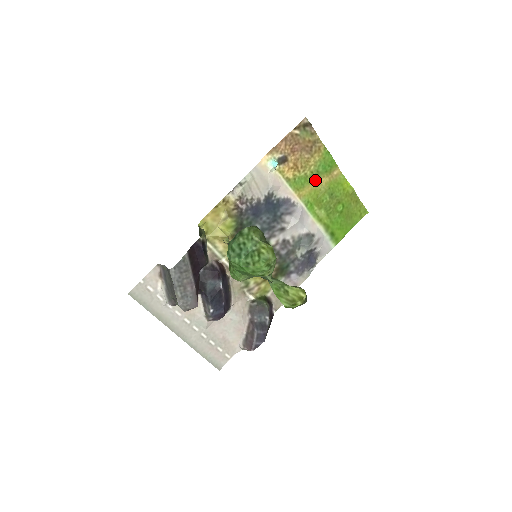
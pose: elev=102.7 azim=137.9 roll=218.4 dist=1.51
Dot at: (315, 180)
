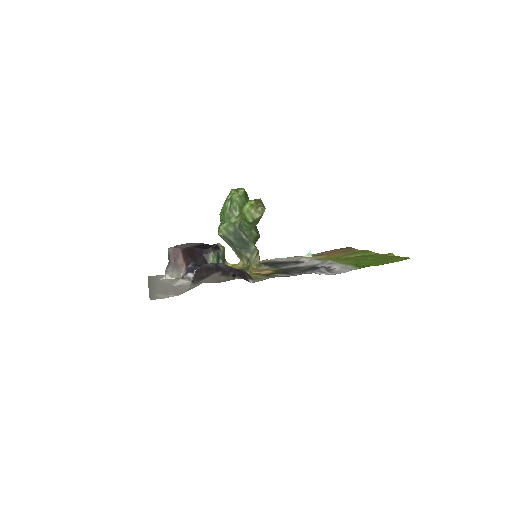
Dot at: (347, 257)
